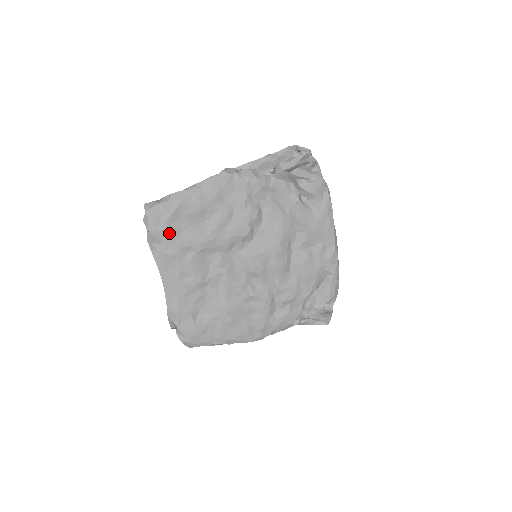
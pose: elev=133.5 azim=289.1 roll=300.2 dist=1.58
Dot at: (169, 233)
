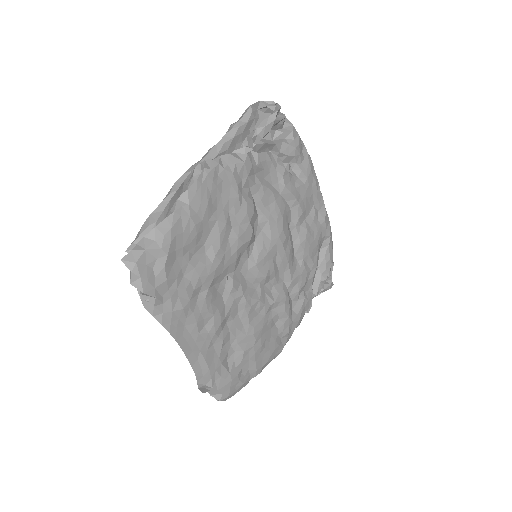
Dot at: (171, 283)
